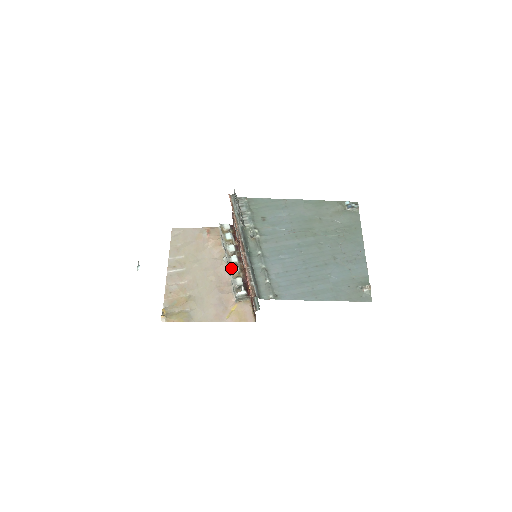
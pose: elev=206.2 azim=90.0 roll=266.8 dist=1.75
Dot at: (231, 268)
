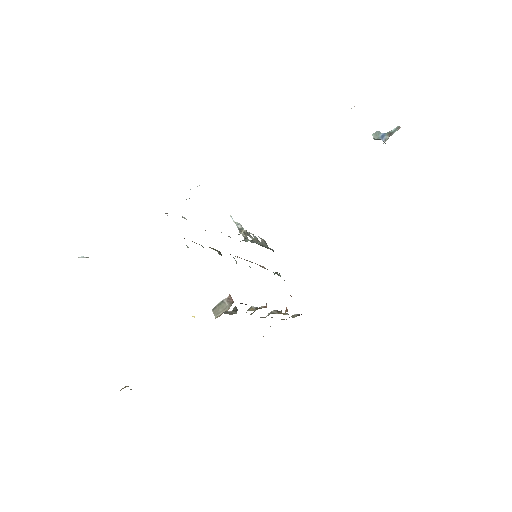
Dot at: occluded
